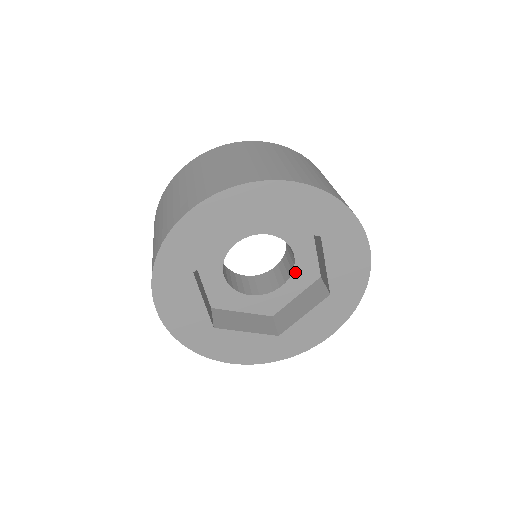
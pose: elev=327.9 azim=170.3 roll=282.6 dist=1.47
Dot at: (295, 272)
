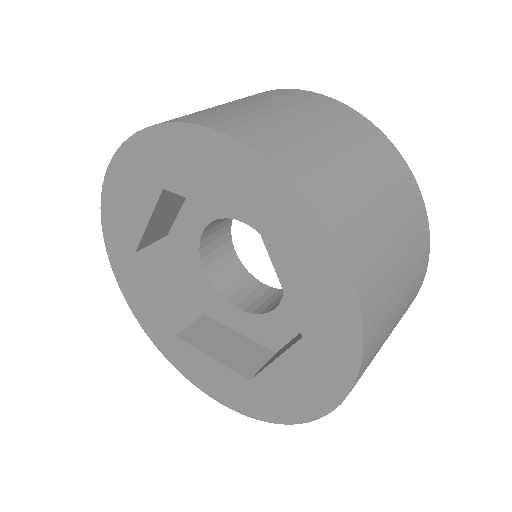
Dot at: occluded
